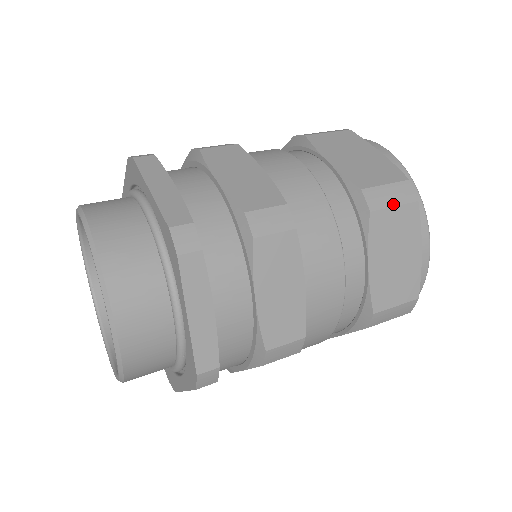
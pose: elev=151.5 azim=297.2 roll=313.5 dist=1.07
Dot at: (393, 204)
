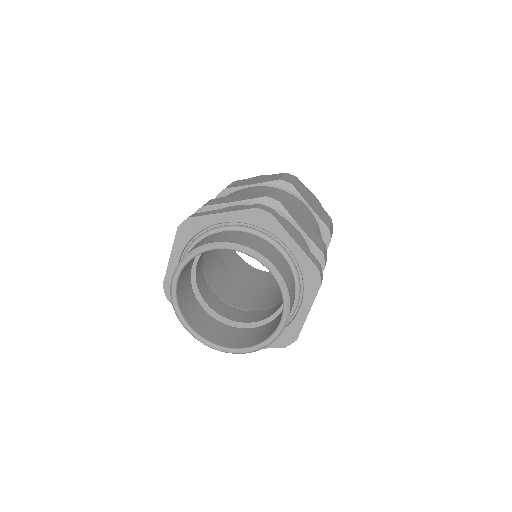
Dot at: occluded
